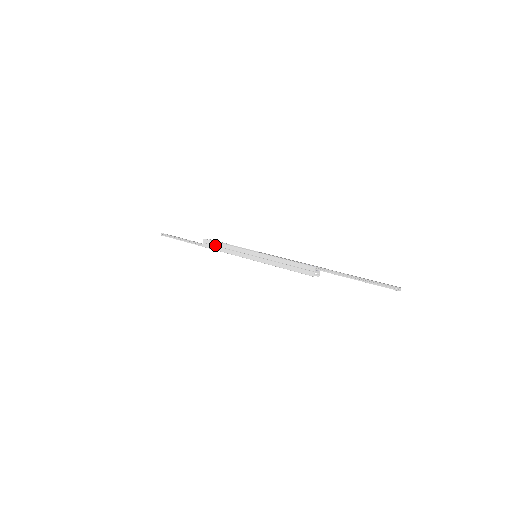
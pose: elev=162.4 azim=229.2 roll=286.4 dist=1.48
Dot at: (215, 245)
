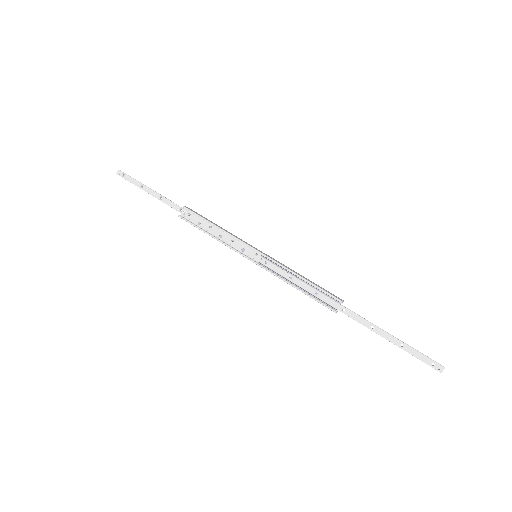
Dot at: (198, 228)
